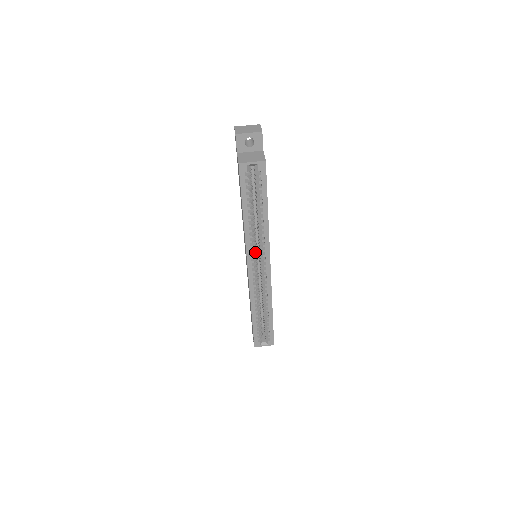
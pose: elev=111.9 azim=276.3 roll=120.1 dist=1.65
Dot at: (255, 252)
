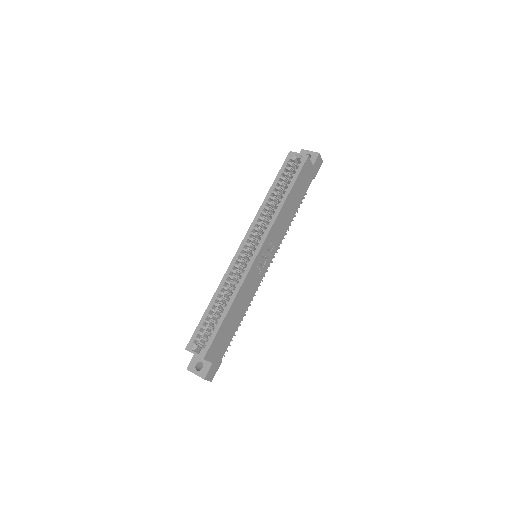
Dot at: occluded
